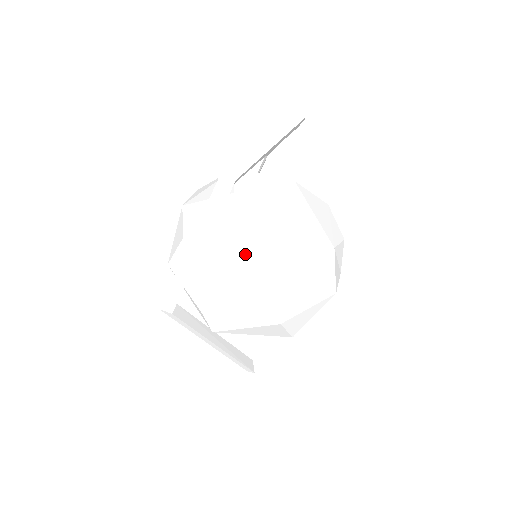
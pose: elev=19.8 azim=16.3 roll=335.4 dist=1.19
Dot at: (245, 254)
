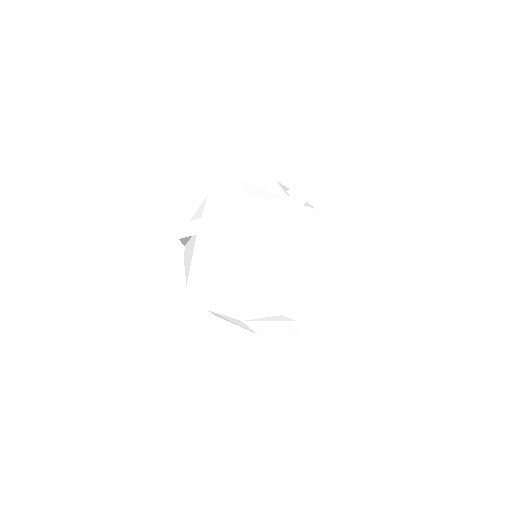
Dot at: (188, 275)
